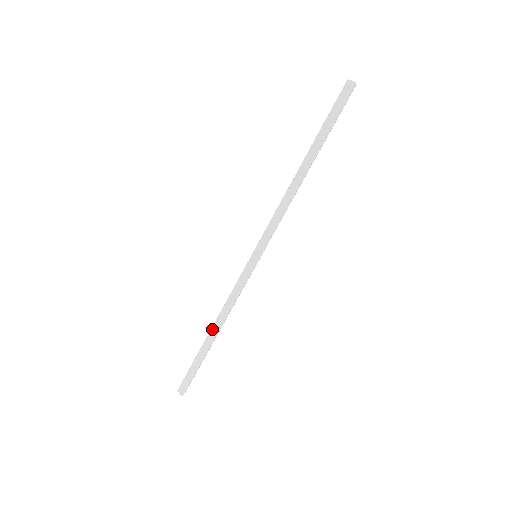
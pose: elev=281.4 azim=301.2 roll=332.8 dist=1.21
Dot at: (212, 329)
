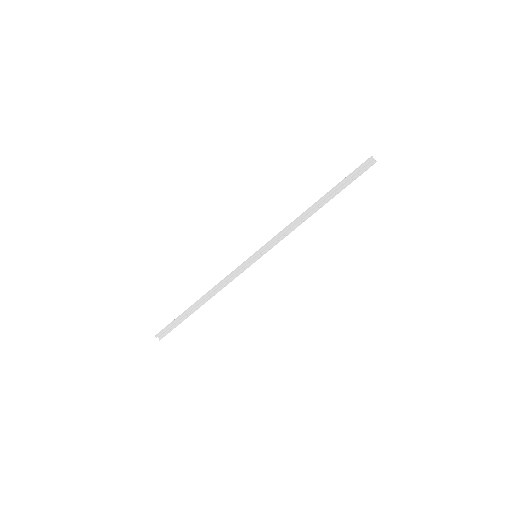
Dot at: (202, 297)
